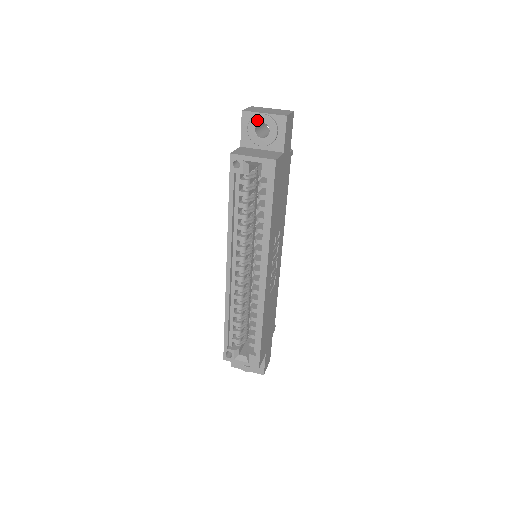
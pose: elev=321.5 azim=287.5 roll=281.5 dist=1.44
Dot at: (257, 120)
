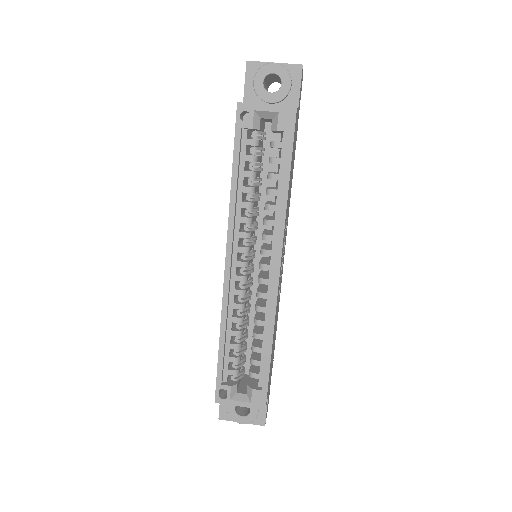
Dot at: (266, 70)
